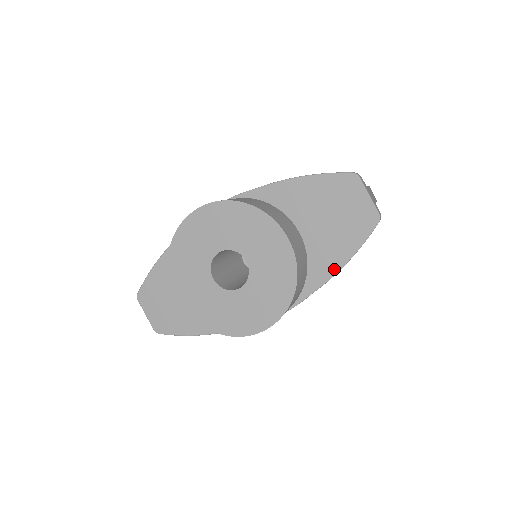
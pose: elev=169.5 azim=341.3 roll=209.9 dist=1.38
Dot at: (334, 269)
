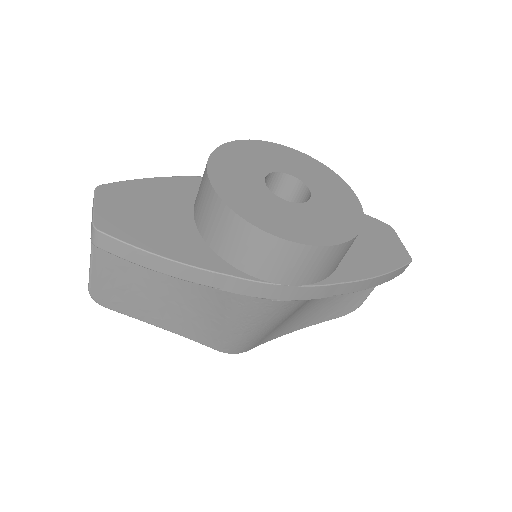
Dot at: (368, 274)
